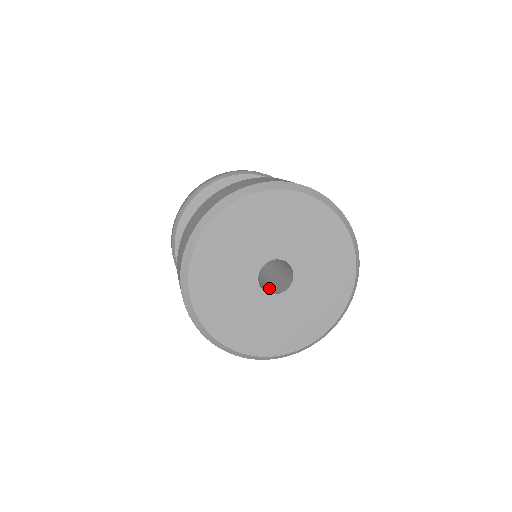
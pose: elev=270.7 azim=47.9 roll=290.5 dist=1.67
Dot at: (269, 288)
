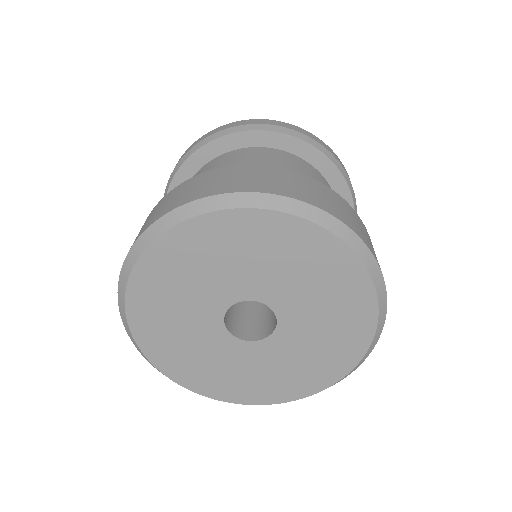
Dot at: (255, 323)
